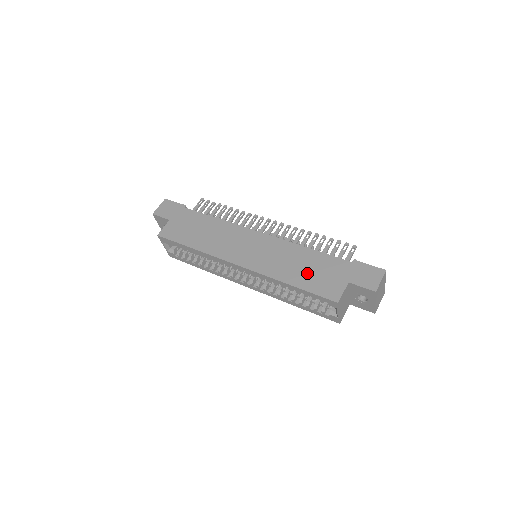
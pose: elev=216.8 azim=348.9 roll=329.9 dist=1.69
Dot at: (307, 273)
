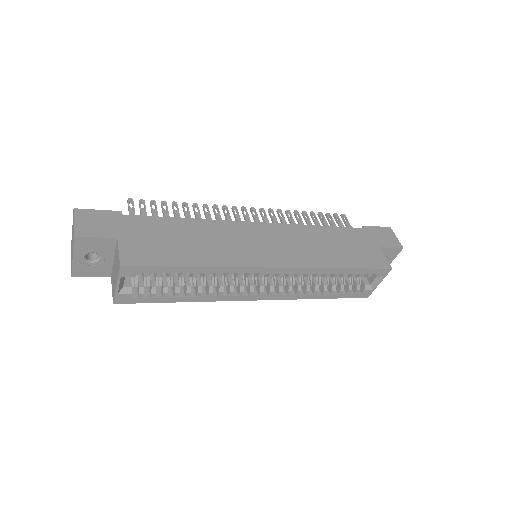
Dot at: (344, 251)
